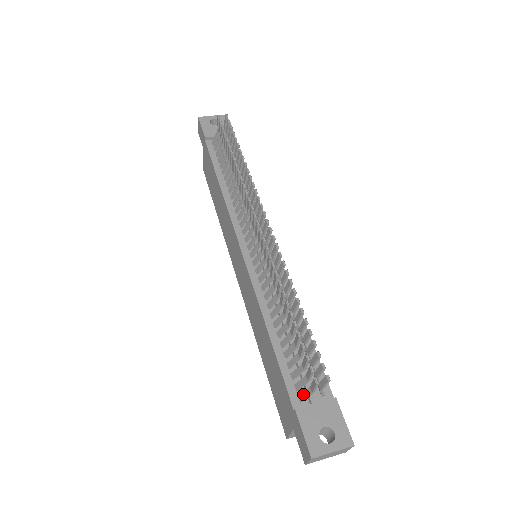
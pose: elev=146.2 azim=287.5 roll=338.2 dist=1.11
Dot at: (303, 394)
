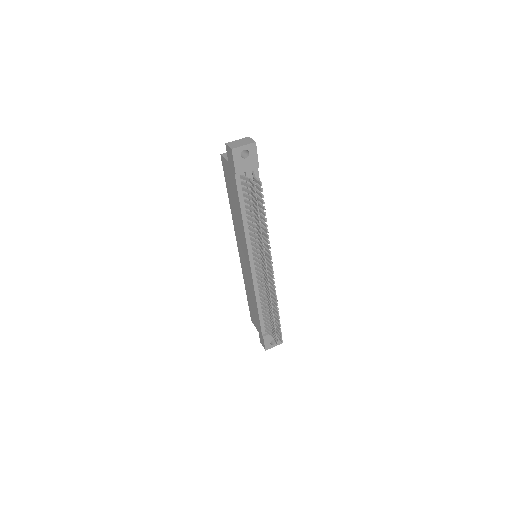
Dot at: (268, 332)
